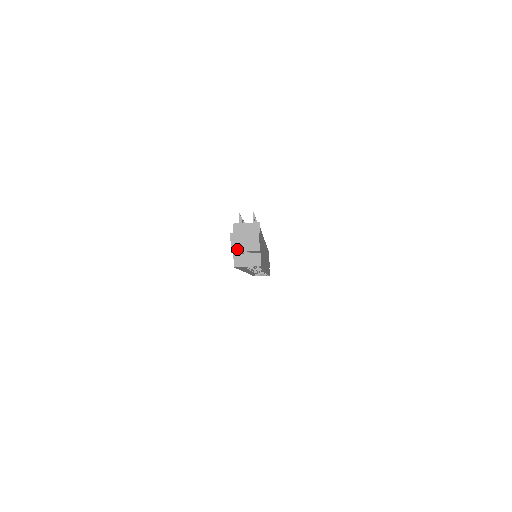
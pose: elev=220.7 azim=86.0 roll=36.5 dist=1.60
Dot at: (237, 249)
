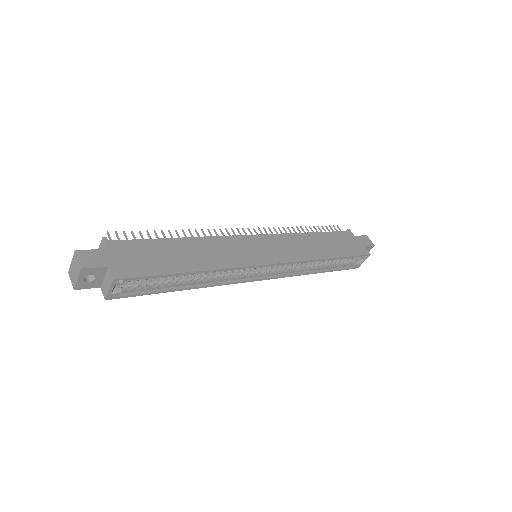
Dot at: (74, 283)
